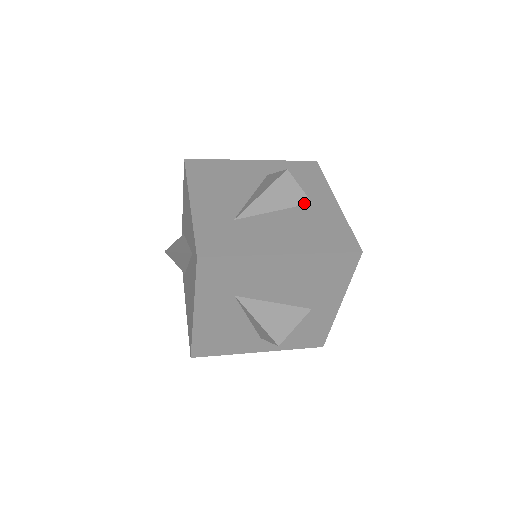
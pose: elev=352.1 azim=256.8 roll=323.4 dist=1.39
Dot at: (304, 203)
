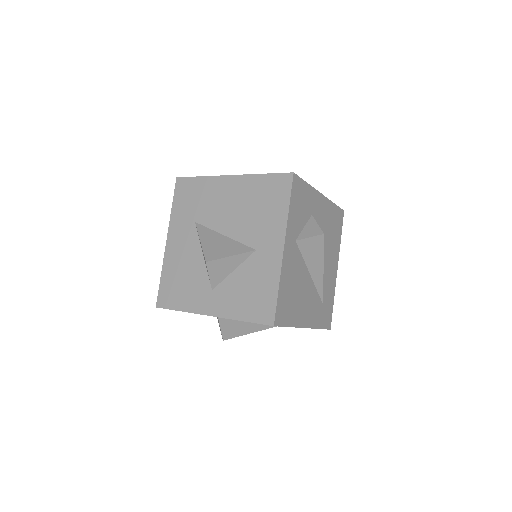
Dot at: occluded
